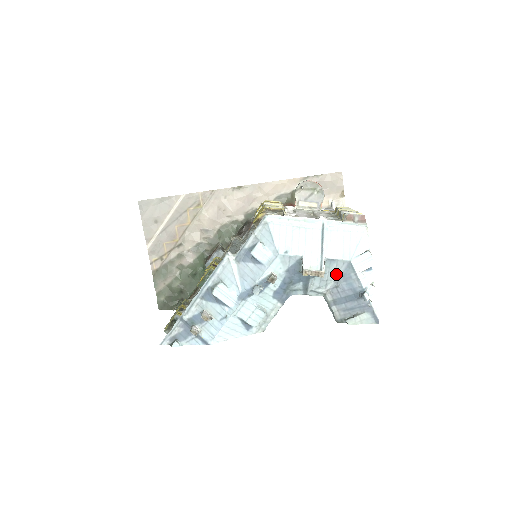
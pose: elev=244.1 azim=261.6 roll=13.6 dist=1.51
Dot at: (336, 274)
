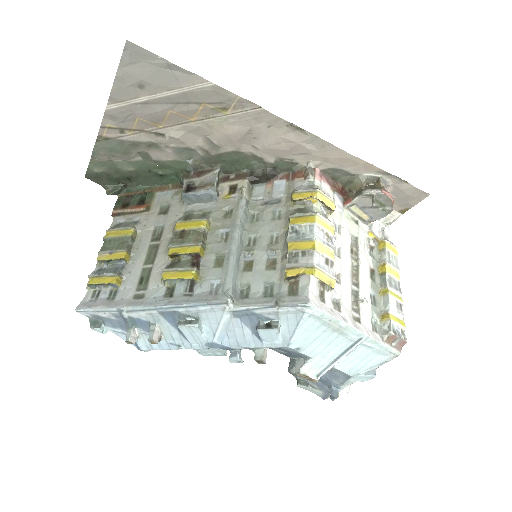
Dot at: occluded
